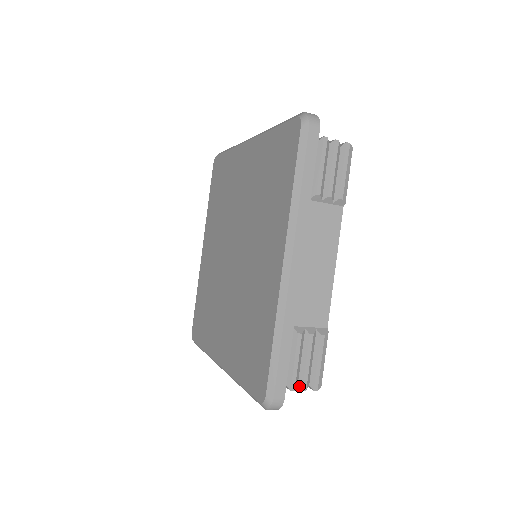
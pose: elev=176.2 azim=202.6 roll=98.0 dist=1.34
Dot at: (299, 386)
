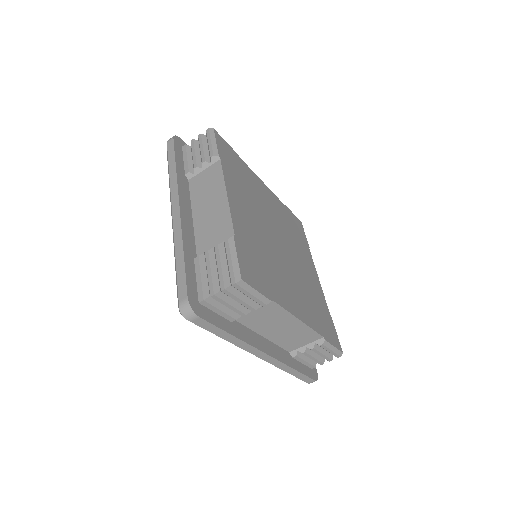
Dot at: occluded
